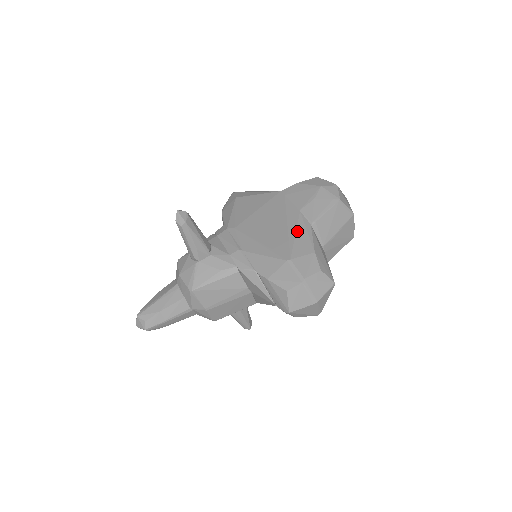
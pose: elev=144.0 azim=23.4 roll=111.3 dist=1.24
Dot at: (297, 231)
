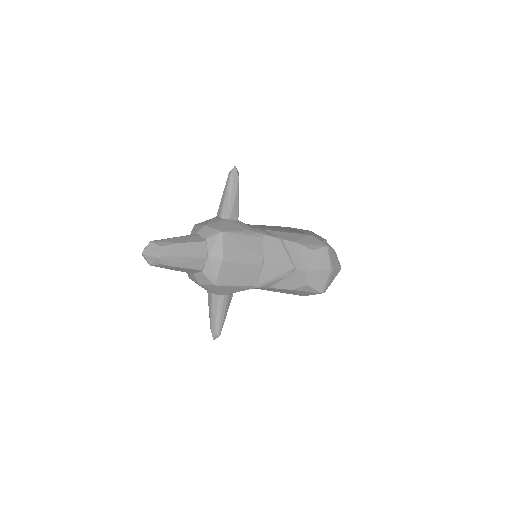
Dot at: occluded
